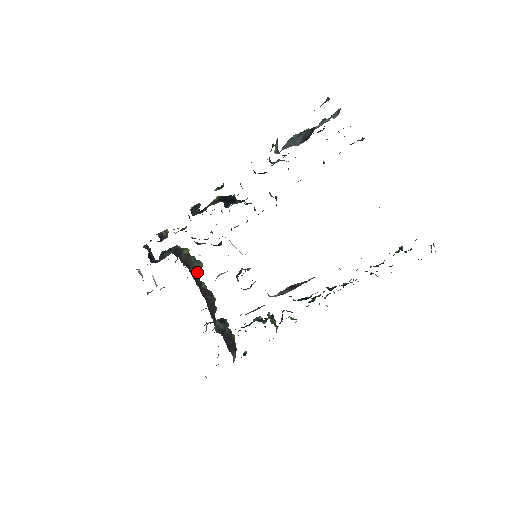
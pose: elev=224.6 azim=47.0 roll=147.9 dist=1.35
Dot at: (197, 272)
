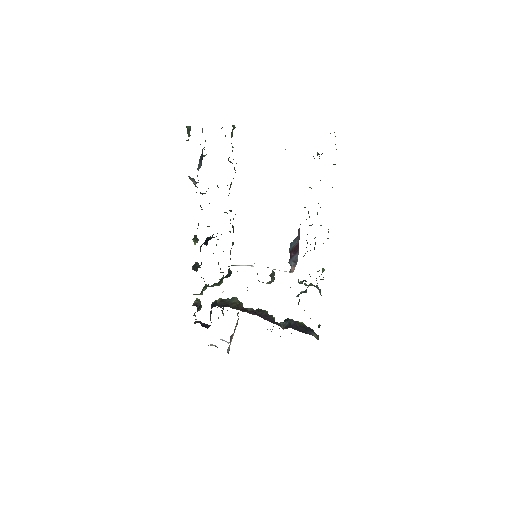
Dot at: (237, 305)
